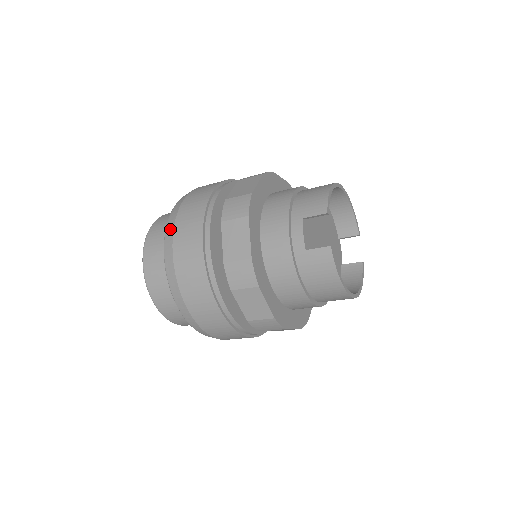
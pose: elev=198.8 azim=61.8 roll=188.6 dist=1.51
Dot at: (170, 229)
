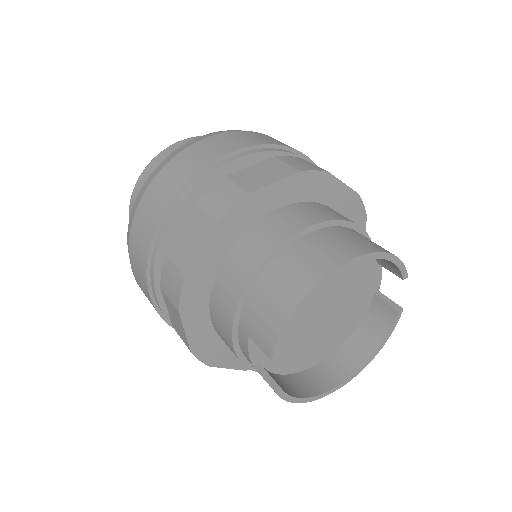
Dot at: occluded
